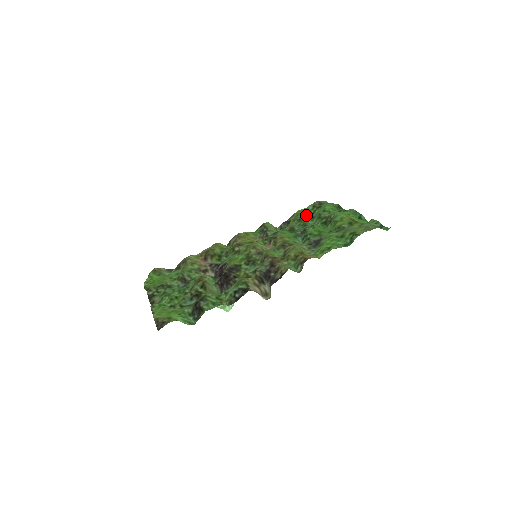
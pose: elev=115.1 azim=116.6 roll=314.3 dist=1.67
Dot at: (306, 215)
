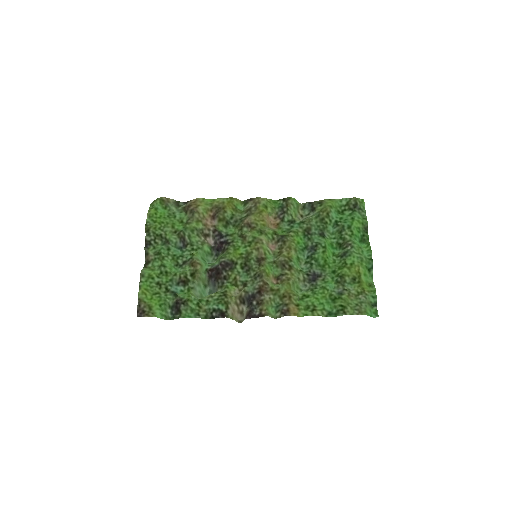
Dot at: (332, 215)
